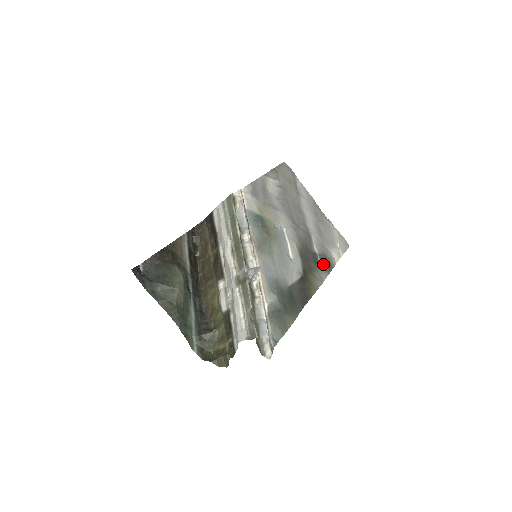
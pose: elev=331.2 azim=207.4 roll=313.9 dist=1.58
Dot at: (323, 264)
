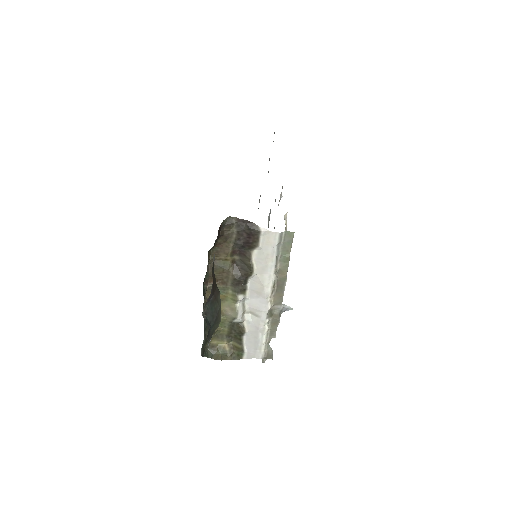
Dot at: occluded
